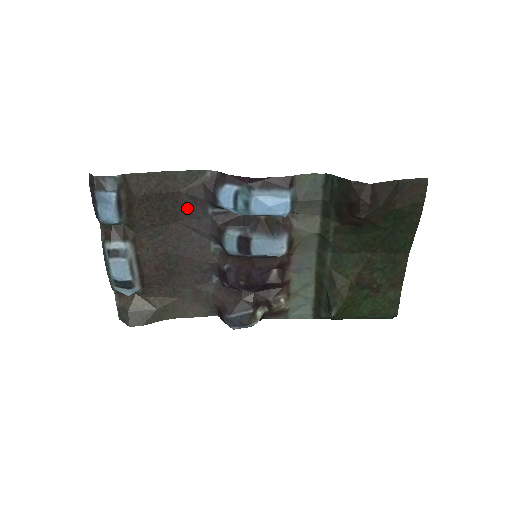
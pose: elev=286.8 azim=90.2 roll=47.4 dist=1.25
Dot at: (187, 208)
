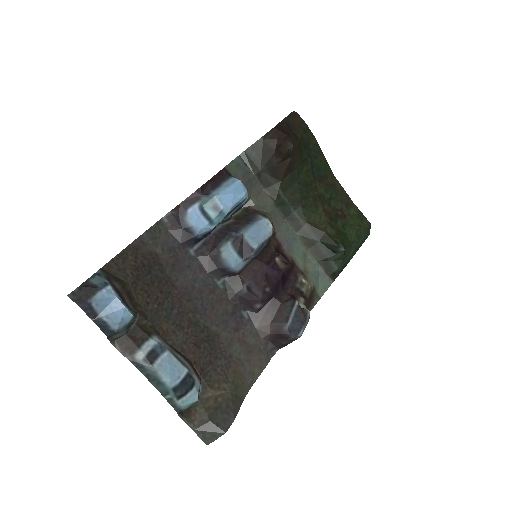
Dot at: (173, 265)
